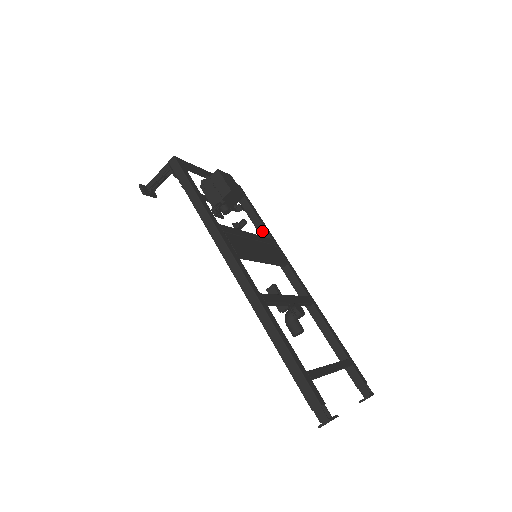
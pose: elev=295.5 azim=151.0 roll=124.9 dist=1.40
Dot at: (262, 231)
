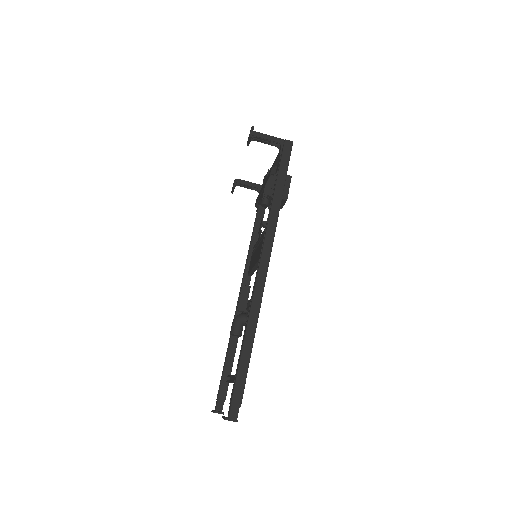
Dot at: (256, 236)
